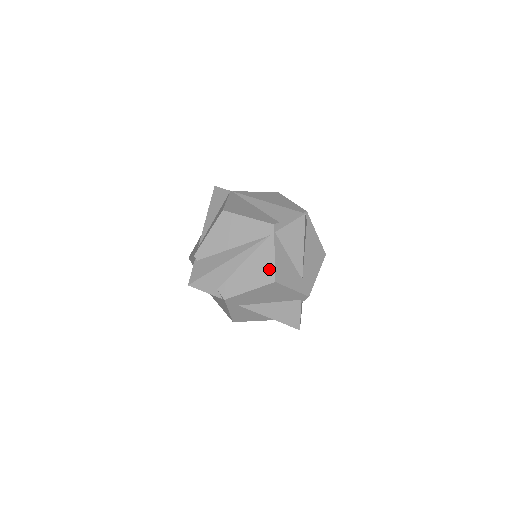
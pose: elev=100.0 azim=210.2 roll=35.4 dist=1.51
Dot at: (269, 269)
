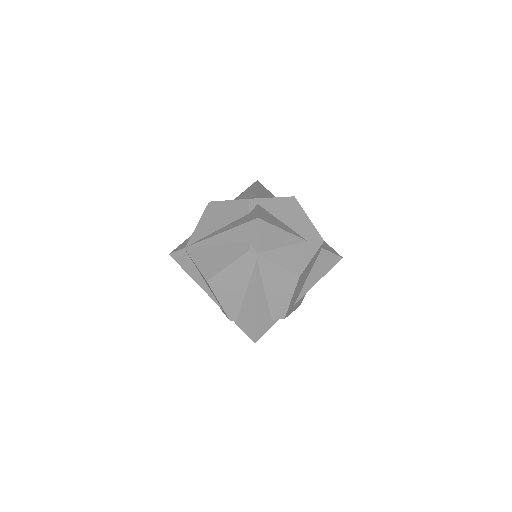
Dot at: (285, 275)
